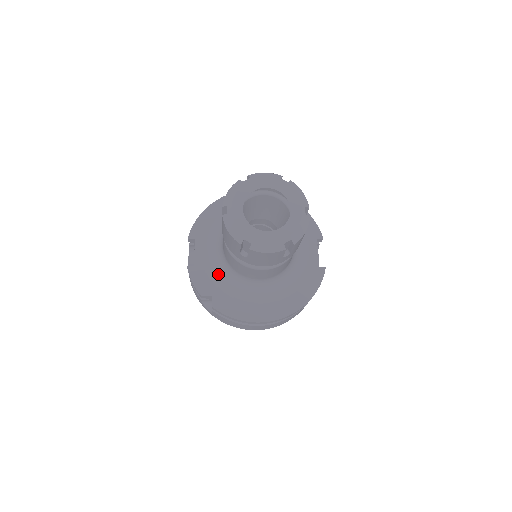
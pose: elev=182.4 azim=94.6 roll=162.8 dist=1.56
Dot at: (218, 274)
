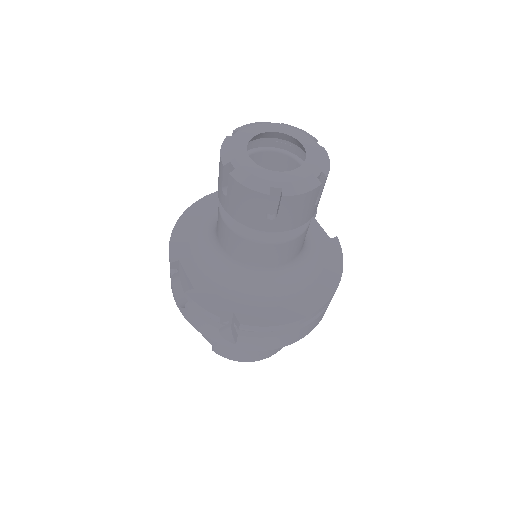
Dot at: (228, 285)
